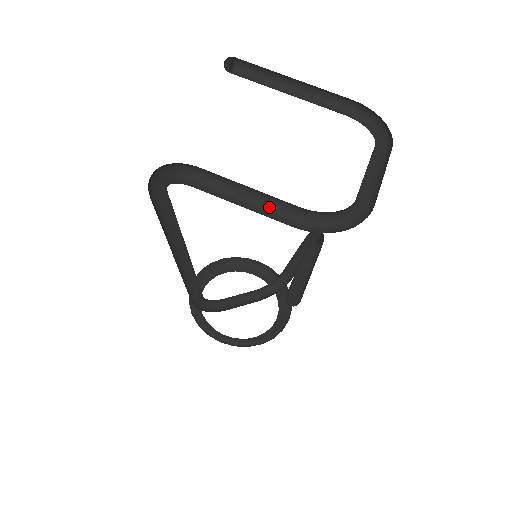
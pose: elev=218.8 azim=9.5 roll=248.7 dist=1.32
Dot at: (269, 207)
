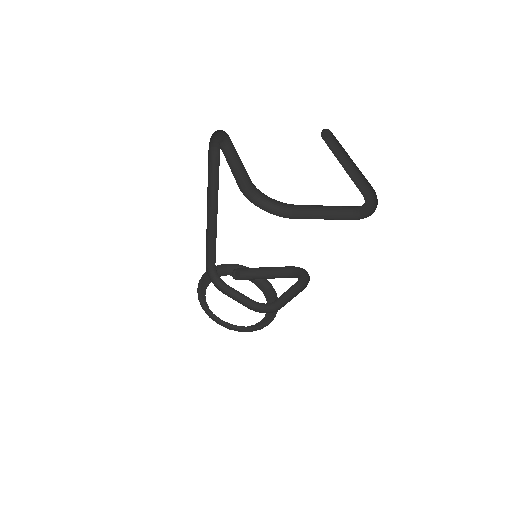
Dot at: (242, 175)
